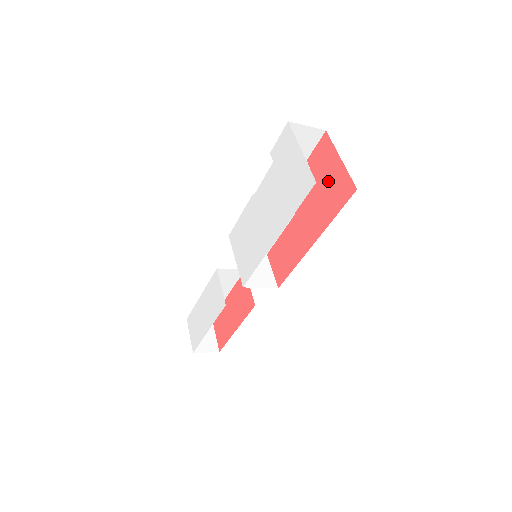
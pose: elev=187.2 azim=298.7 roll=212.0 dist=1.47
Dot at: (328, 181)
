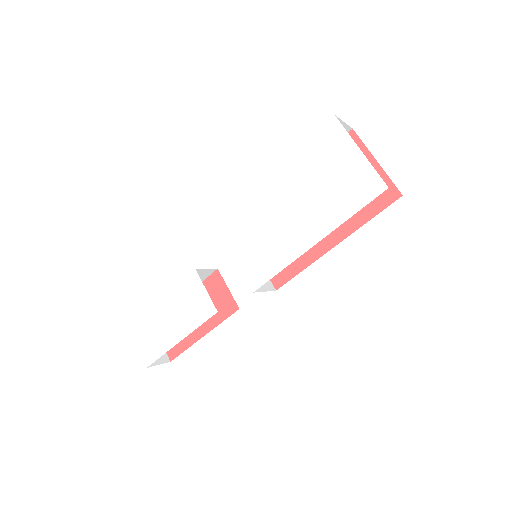
Dot at: occluded
